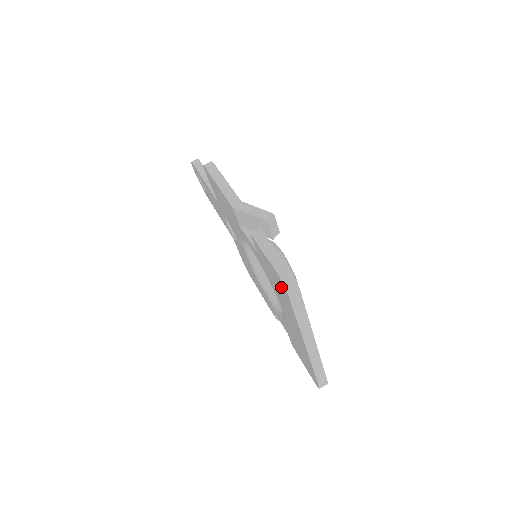
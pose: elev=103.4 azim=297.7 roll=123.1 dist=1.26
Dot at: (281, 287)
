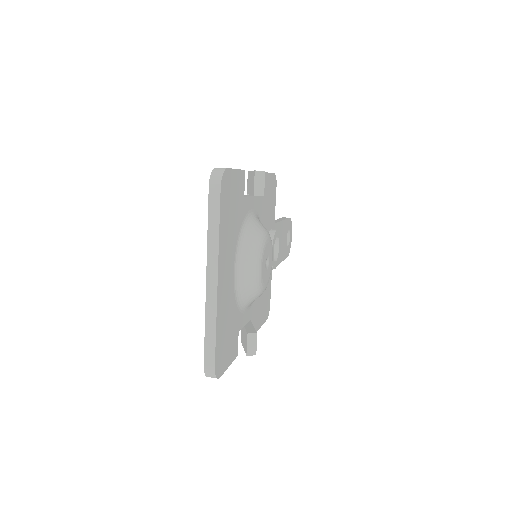
Dot at: occluded
